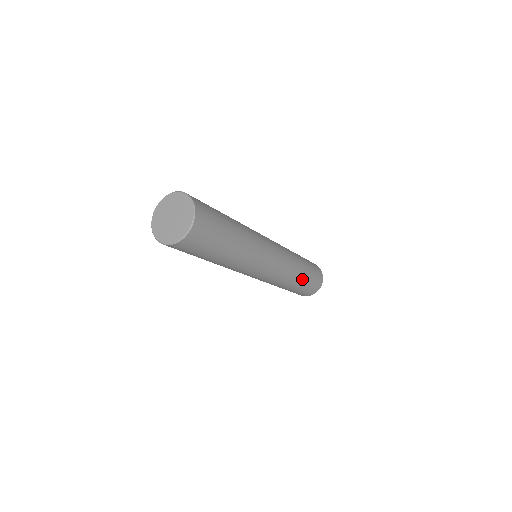
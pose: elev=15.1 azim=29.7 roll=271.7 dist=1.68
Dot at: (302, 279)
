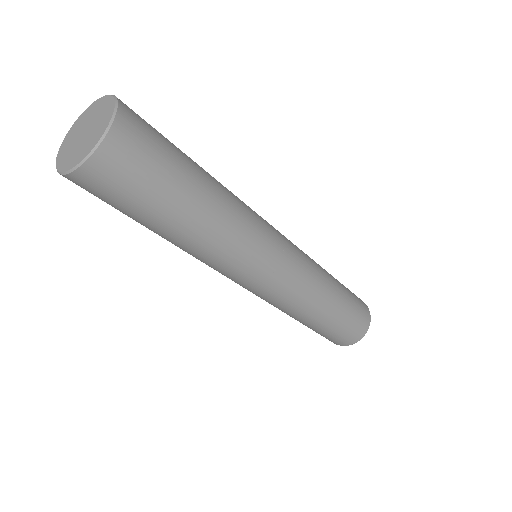
Dot at: (325, 319)
